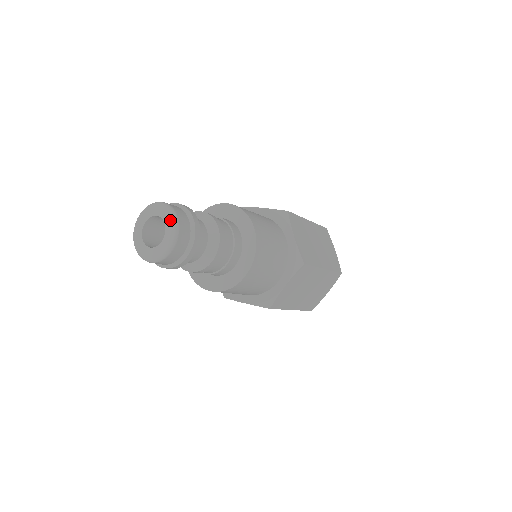
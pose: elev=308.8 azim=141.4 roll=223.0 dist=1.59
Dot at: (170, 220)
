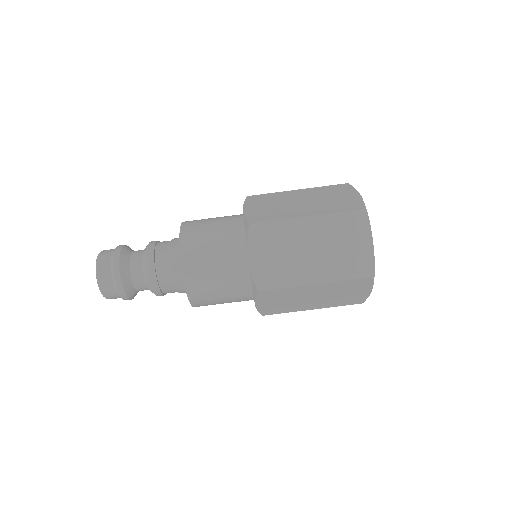
Dot at: (97, 275)
